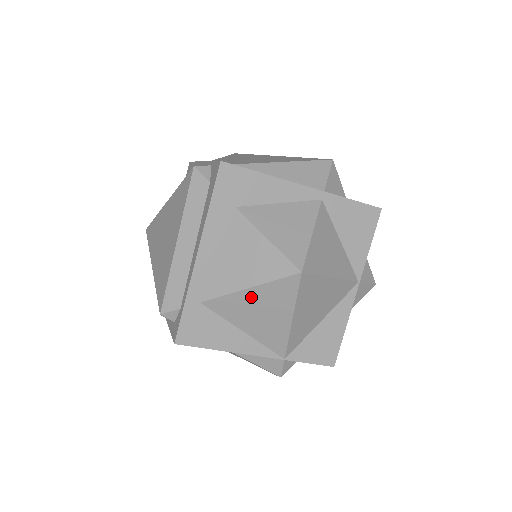
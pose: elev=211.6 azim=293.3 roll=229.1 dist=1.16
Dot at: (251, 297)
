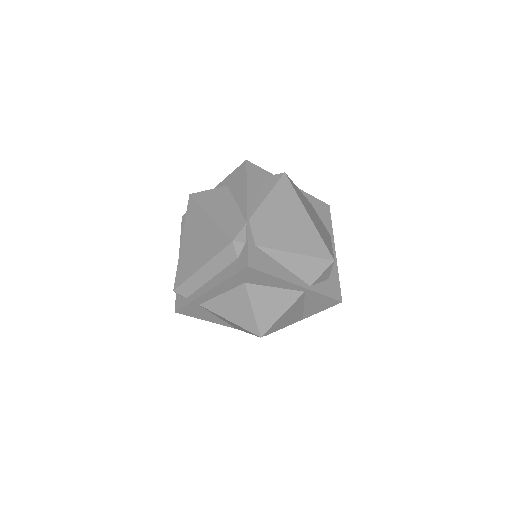
Dot at: (229, 321)
